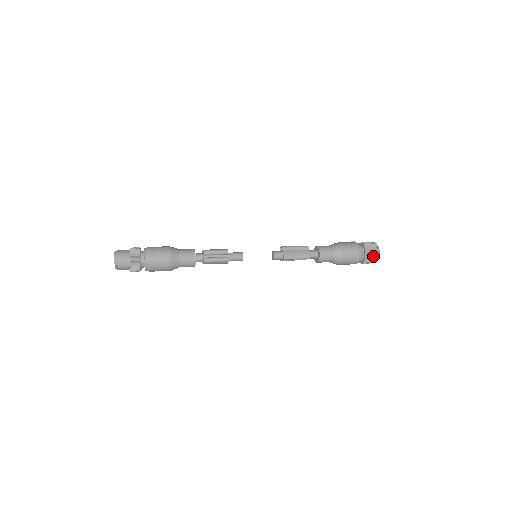
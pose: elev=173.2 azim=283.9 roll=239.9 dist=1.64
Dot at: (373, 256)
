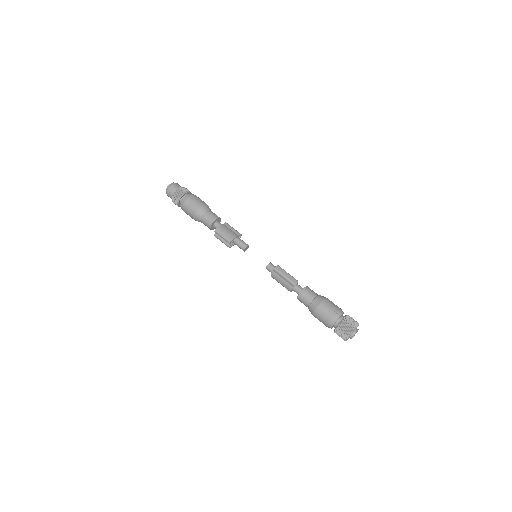
Dot at: (340, 336)
